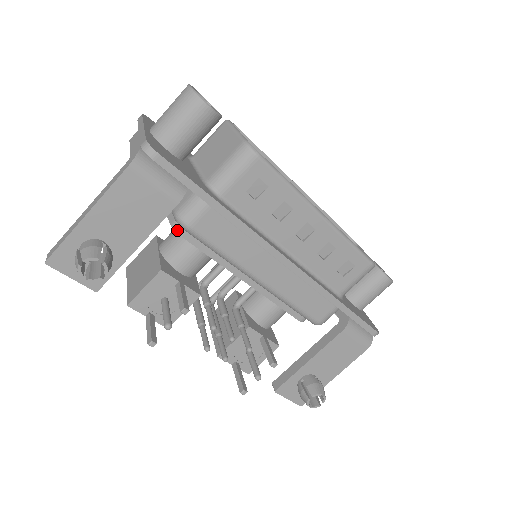
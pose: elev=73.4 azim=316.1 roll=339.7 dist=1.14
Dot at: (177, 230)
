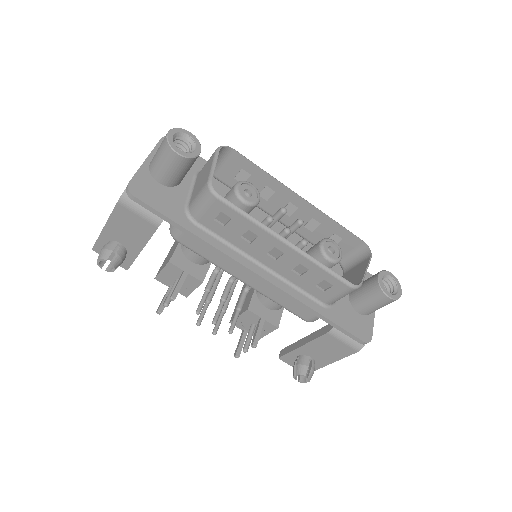
Dot at: occluded
